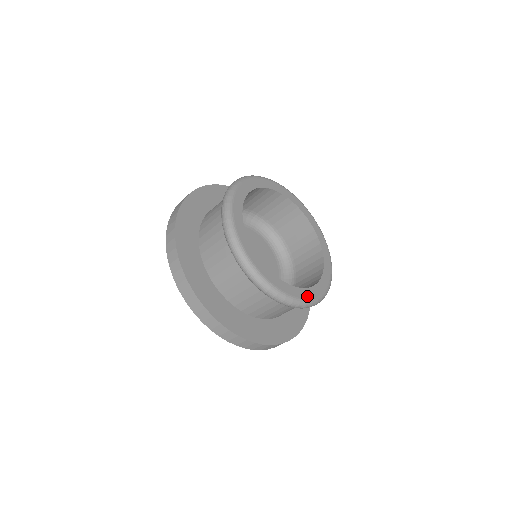
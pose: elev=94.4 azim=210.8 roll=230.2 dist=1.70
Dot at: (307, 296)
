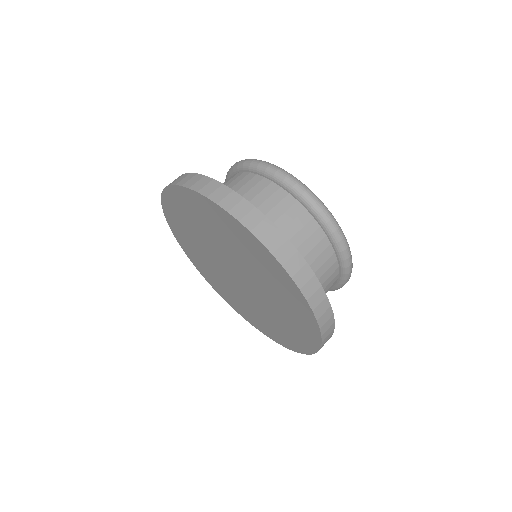
Dot at: occluded
